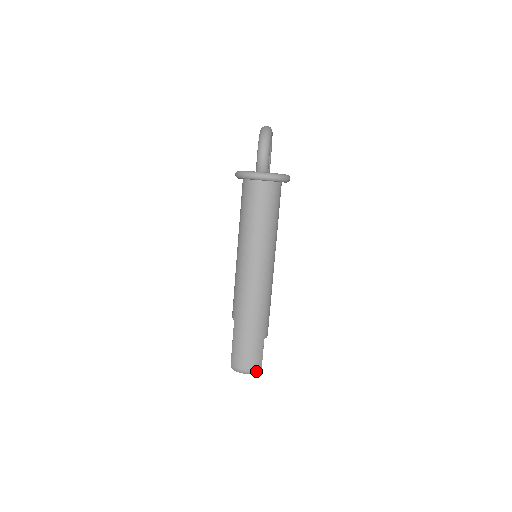
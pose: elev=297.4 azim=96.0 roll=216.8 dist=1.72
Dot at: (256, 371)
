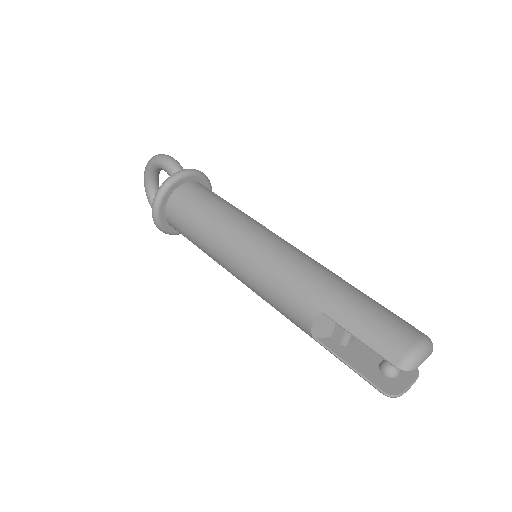
Dot at: (429, 340)
